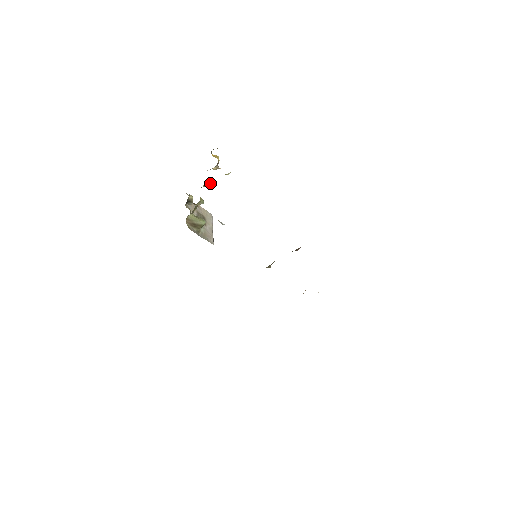
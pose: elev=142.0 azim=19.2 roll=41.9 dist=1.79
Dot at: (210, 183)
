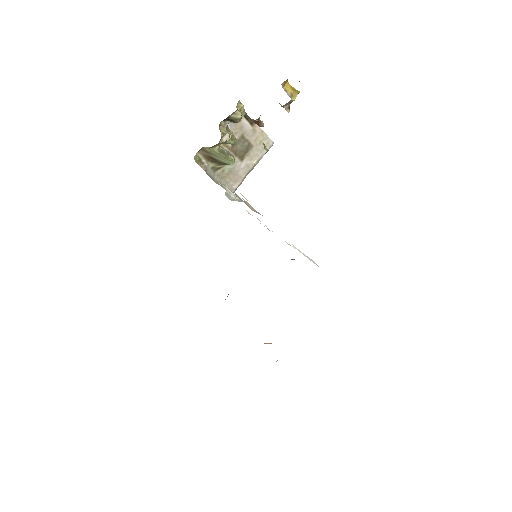
Dot at: (260, 124)
